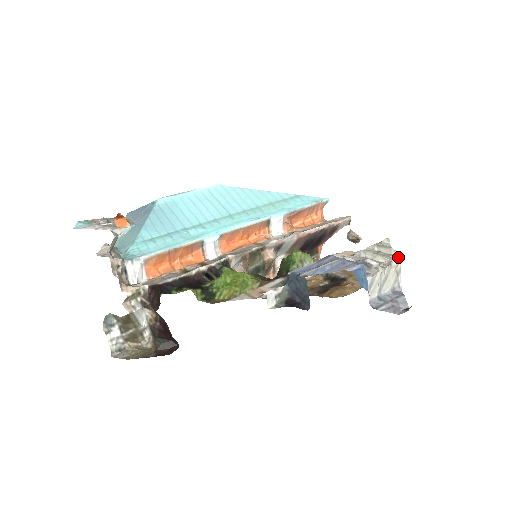
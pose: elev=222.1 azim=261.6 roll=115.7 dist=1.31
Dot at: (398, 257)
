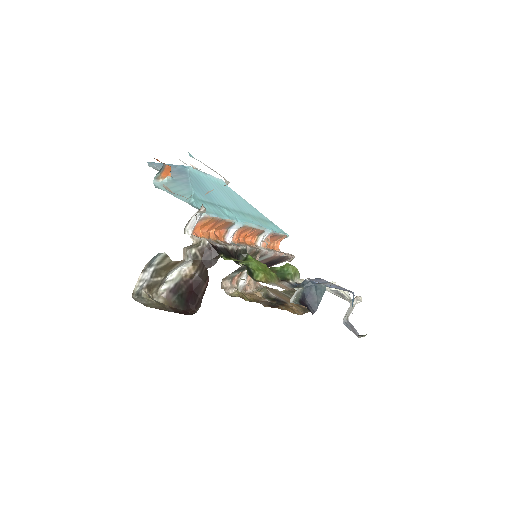
Dot at: (360, 297)
